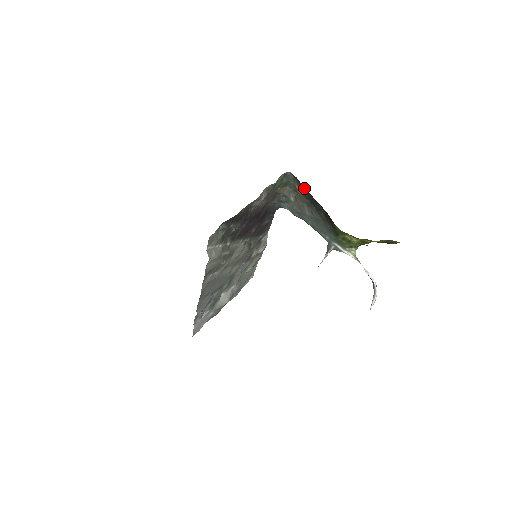
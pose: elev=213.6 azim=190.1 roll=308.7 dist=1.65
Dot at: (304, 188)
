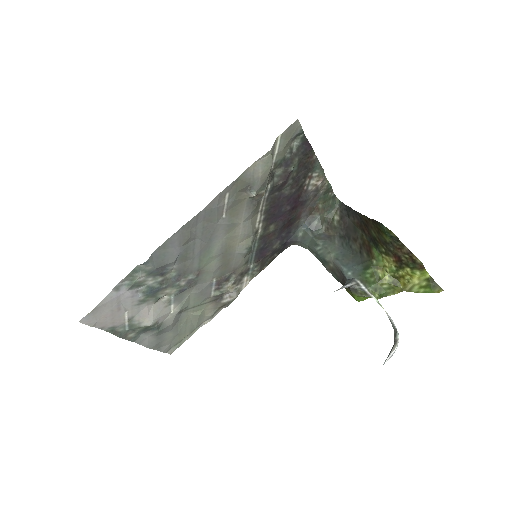
Dot at: (347, 217)
